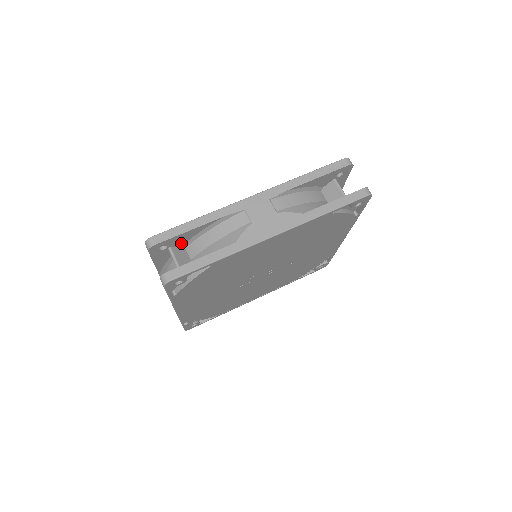
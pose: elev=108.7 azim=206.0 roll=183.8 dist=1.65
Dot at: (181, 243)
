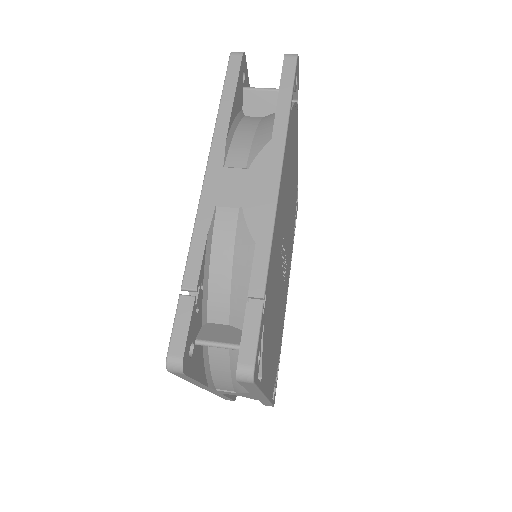
Dot at: occluded
